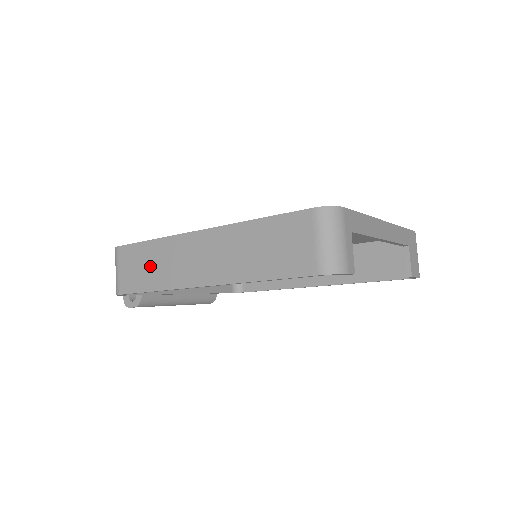
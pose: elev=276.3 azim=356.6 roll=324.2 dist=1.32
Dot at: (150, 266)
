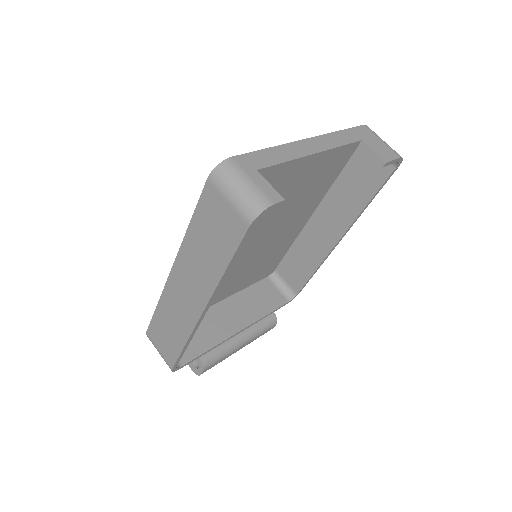
Dot at: (169, 328)
